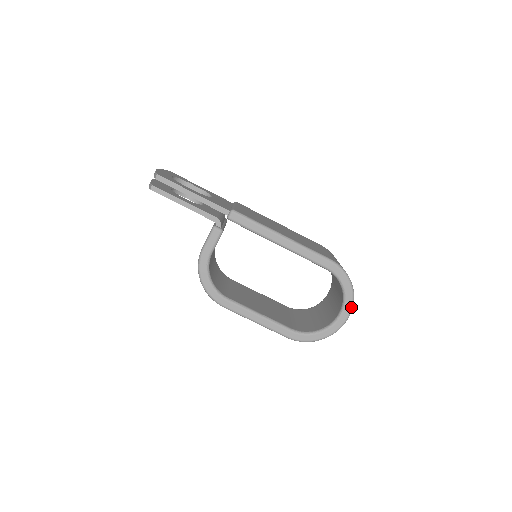
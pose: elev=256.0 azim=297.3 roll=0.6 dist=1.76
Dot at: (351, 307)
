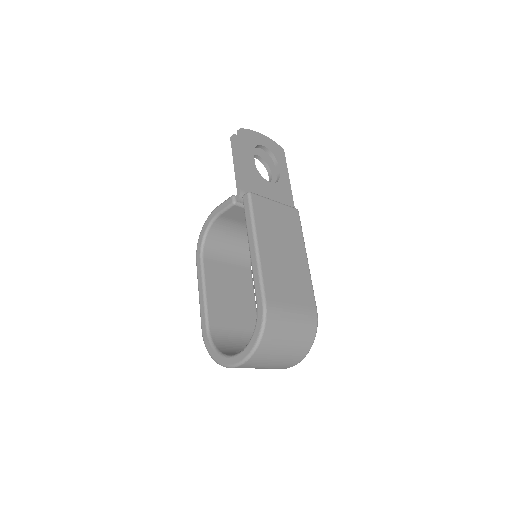
Dot at: (244, 358)
